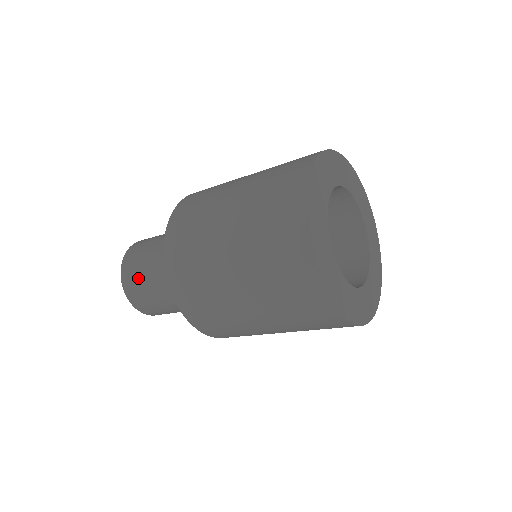
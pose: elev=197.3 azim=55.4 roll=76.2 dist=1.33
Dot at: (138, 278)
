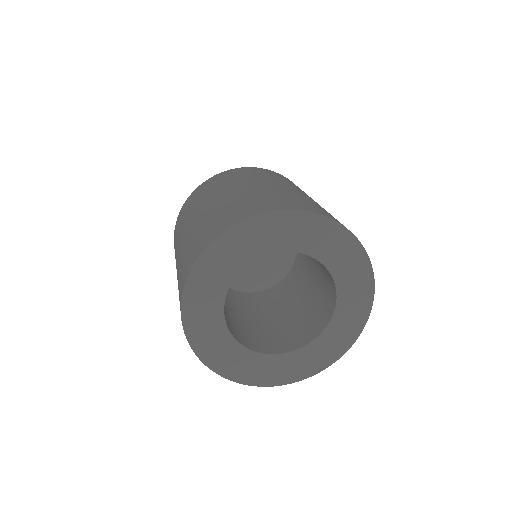
Dot at: occluded
